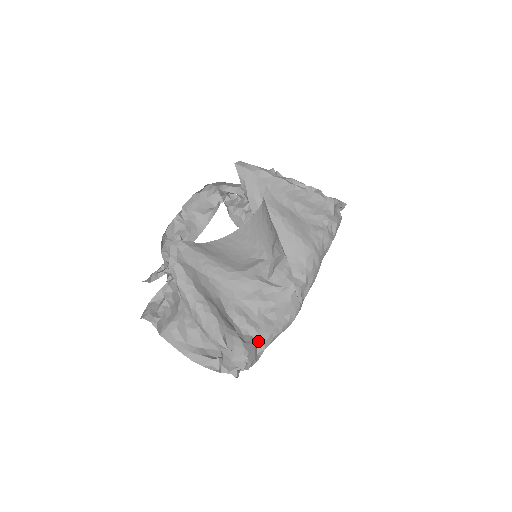
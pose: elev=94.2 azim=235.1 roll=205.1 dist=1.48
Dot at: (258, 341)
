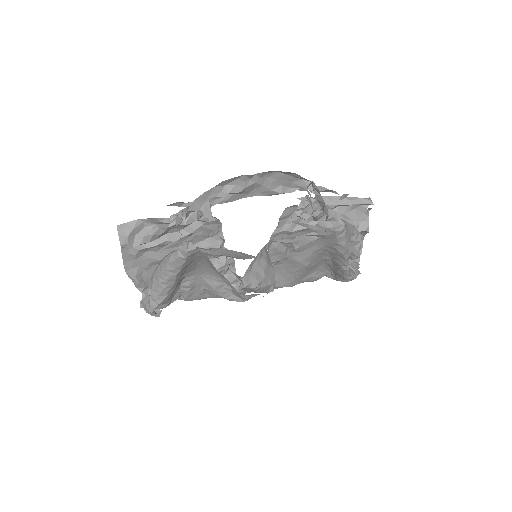
Dot at: (182, 297)
